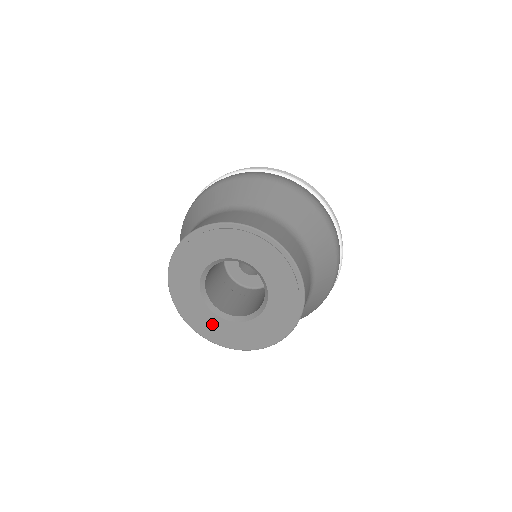
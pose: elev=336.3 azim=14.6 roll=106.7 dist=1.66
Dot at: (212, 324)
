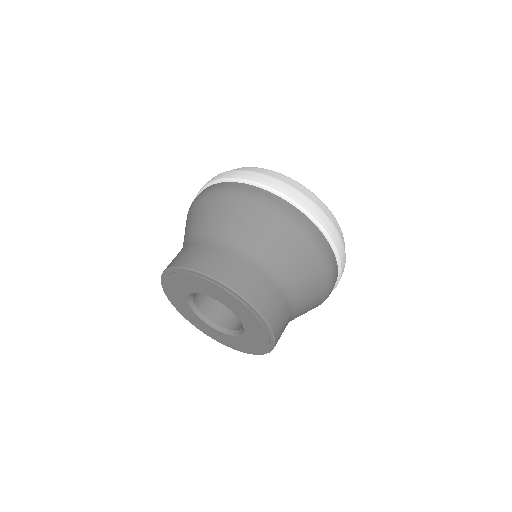
Dot at: (215, 334)
